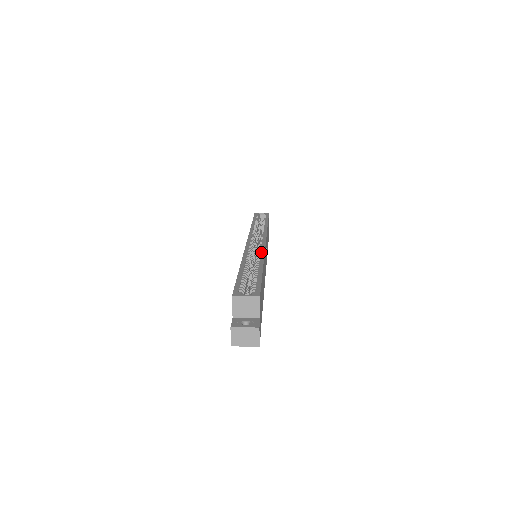
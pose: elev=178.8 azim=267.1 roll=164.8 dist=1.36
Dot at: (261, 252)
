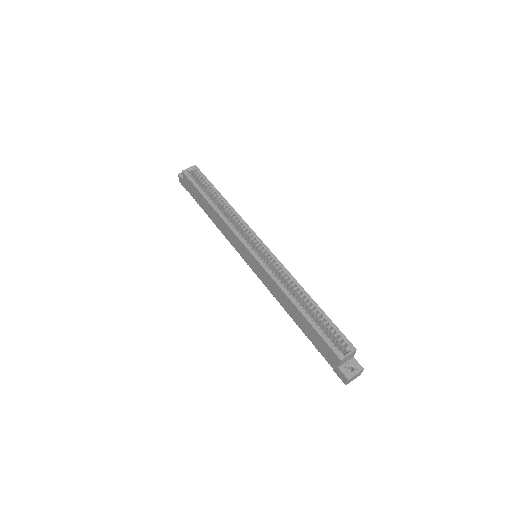
Dot at: (284, 271)
